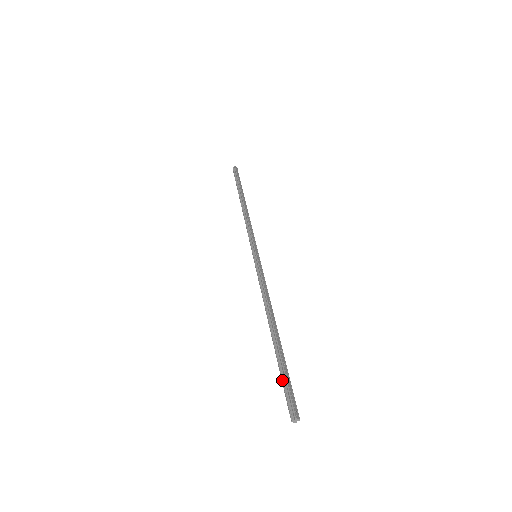
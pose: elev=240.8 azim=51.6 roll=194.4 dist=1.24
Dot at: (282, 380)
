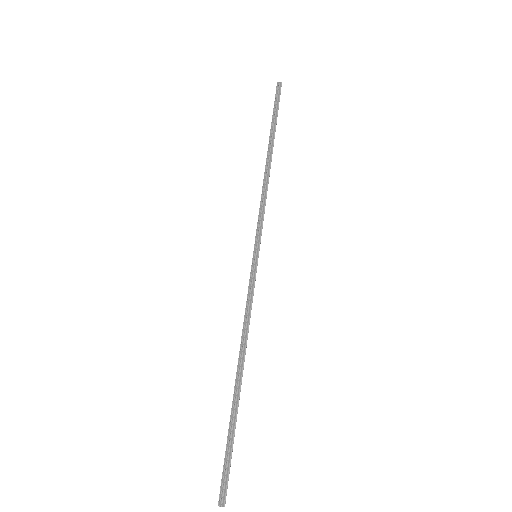
Dot at: (227, 452)
